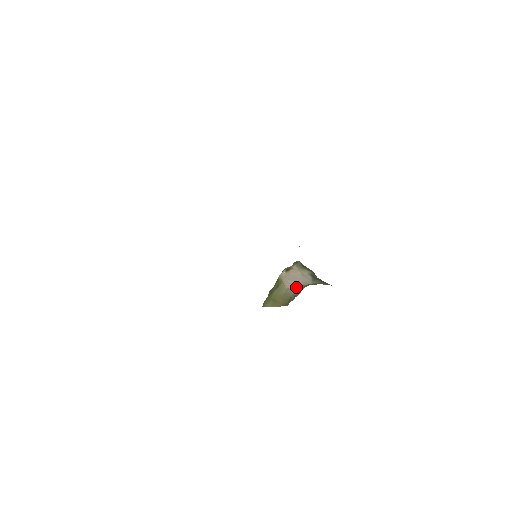
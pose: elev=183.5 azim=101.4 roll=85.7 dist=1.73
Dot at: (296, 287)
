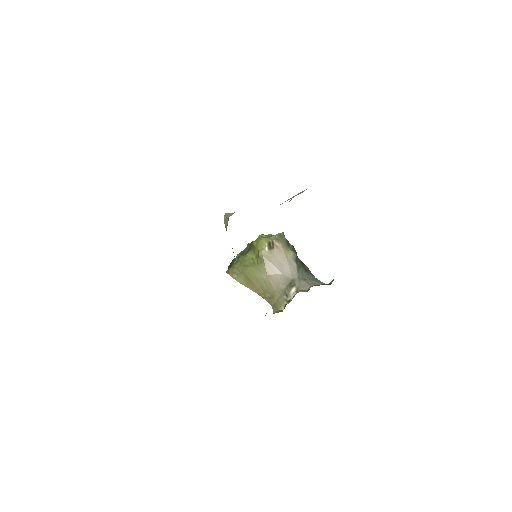
Dot at: (281, 279)
